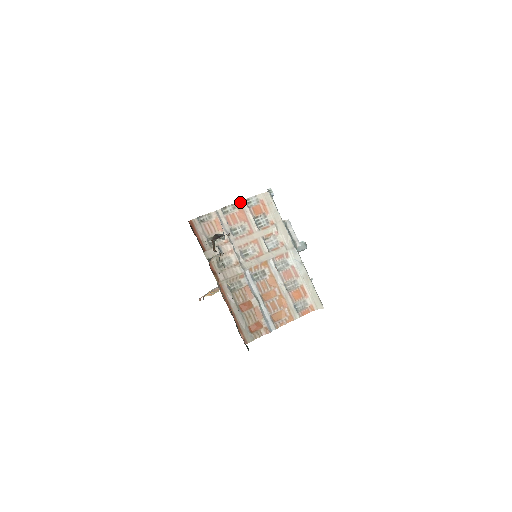
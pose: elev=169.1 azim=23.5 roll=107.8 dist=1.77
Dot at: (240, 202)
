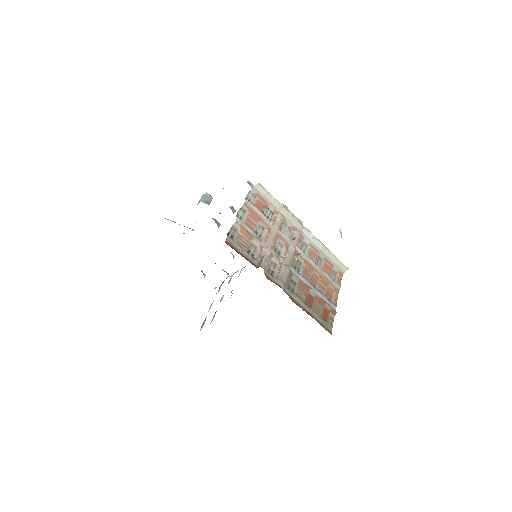
Dot at: (245, 203)
